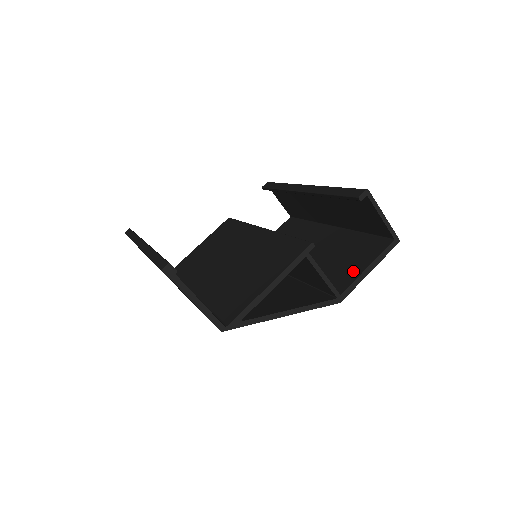
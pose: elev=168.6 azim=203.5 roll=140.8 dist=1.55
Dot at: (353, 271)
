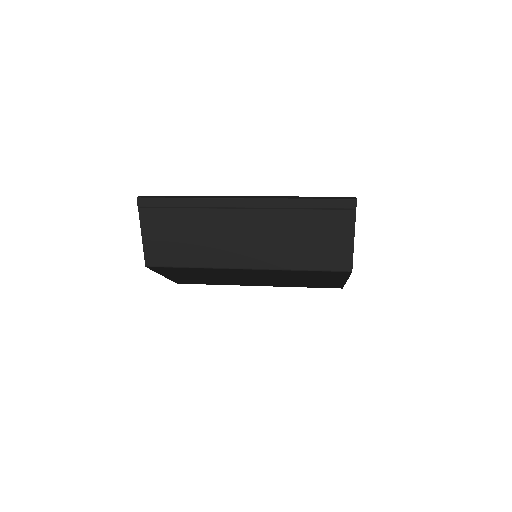
Dot at: occluded
